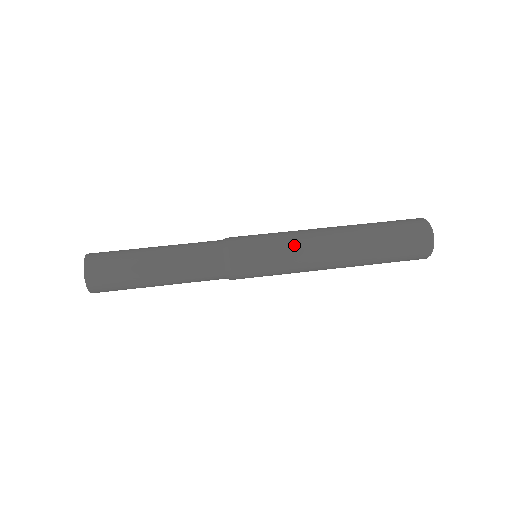
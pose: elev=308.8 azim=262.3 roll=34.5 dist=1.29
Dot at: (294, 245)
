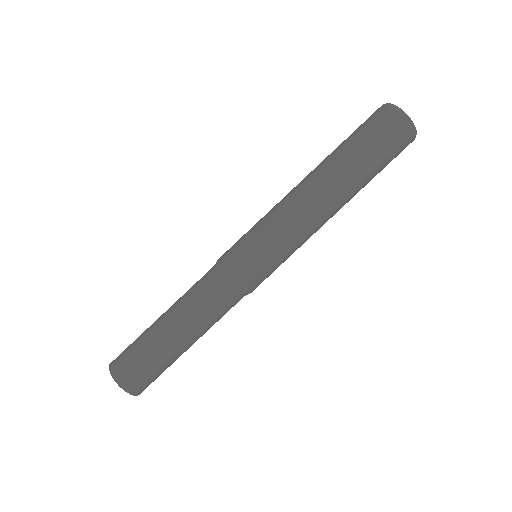
Dot at: (292, 233)
